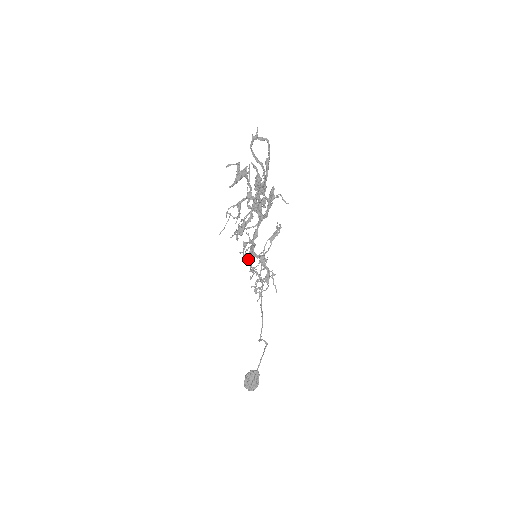
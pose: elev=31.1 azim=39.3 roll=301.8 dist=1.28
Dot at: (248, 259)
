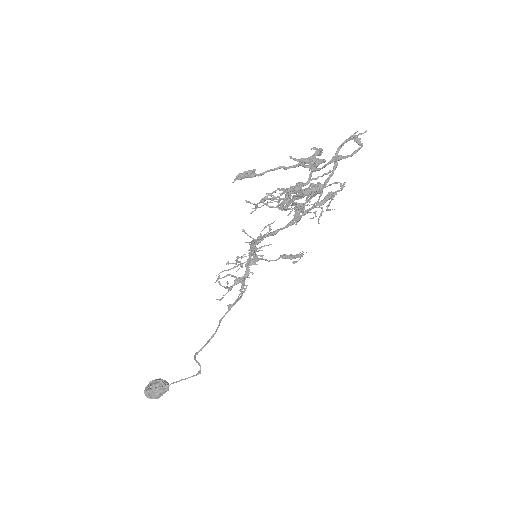
Dot at: occluded
